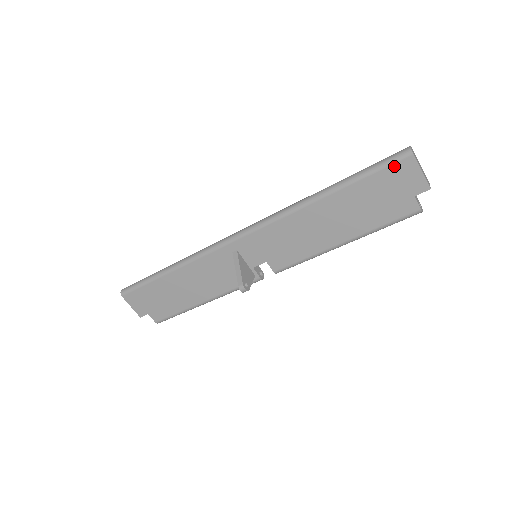
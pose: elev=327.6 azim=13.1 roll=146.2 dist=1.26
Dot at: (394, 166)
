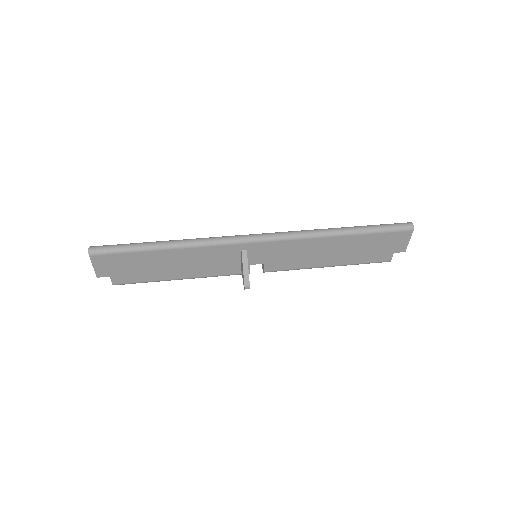
Dot at: (398, 233)
